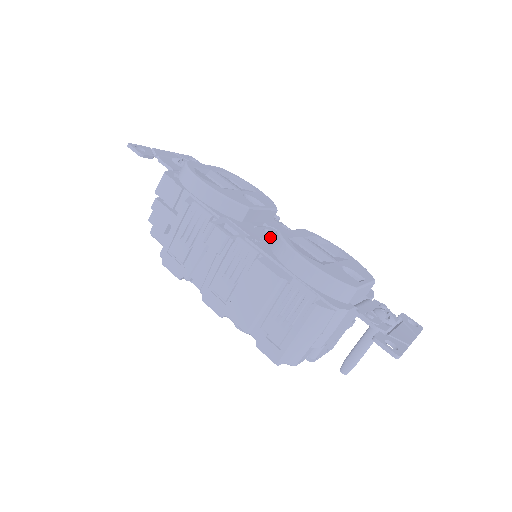
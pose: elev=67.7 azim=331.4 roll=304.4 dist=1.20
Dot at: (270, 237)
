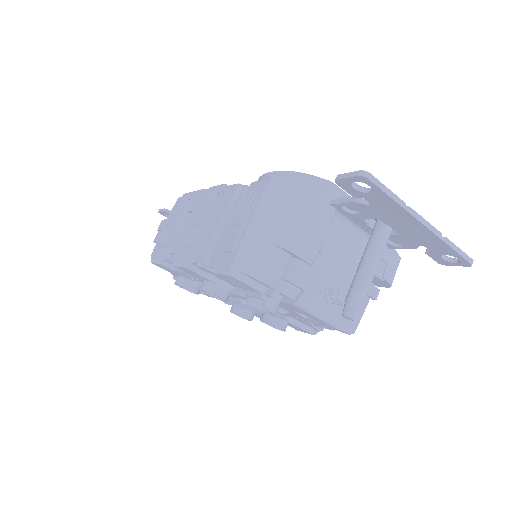
Dot at: occluded
